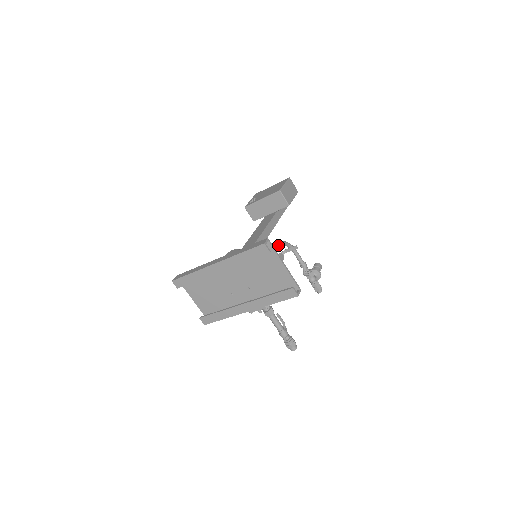
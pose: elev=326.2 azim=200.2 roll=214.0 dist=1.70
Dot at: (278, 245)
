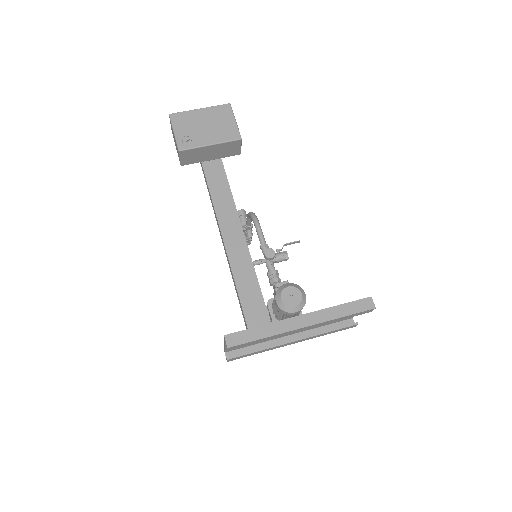
Dot at: occluded
